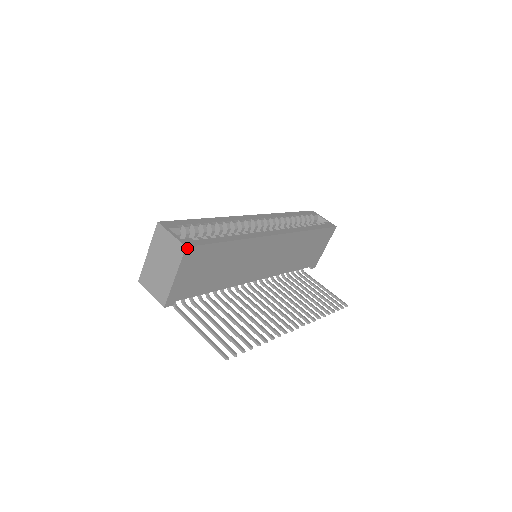
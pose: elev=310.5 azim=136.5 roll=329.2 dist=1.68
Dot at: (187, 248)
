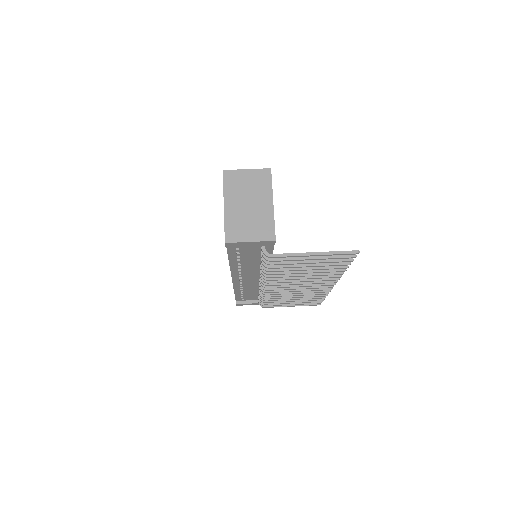
Dot at: occluded
